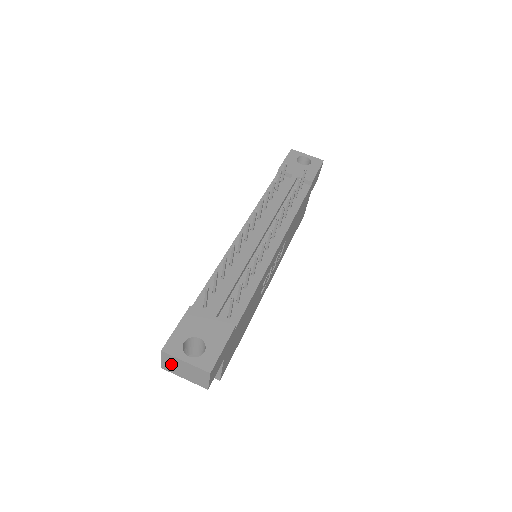
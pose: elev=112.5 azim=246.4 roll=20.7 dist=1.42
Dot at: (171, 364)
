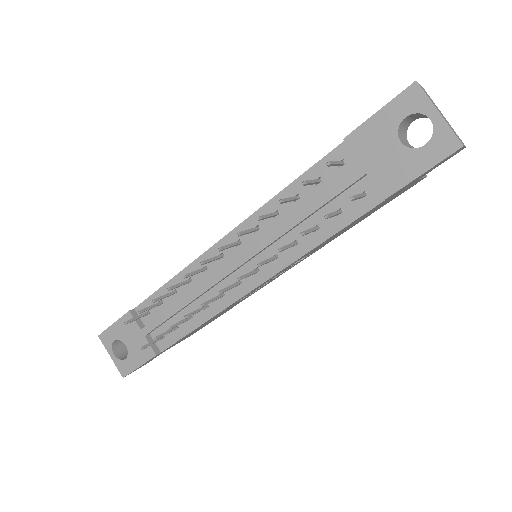
Dot at: occluded
